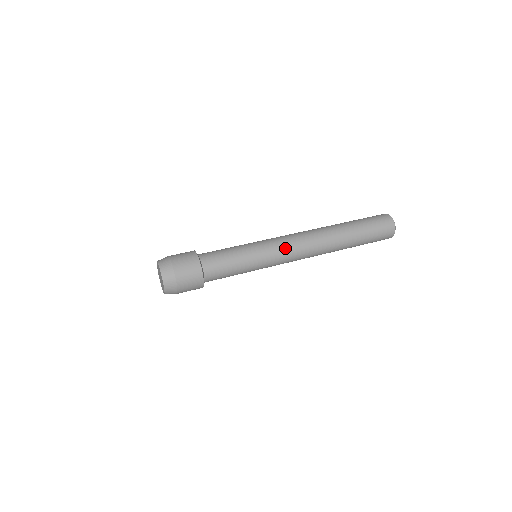
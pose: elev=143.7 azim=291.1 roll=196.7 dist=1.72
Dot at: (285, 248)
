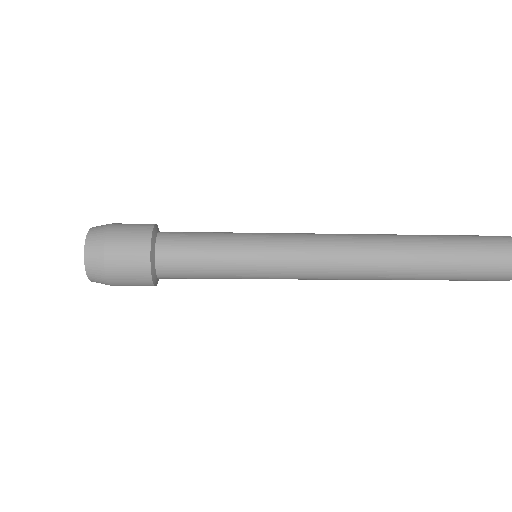
Dot at: (303, 239)
